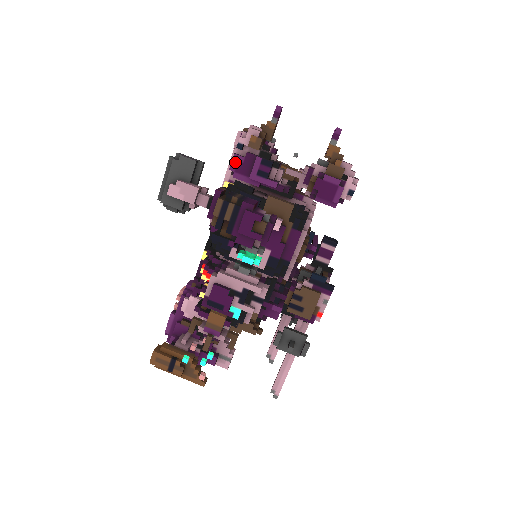
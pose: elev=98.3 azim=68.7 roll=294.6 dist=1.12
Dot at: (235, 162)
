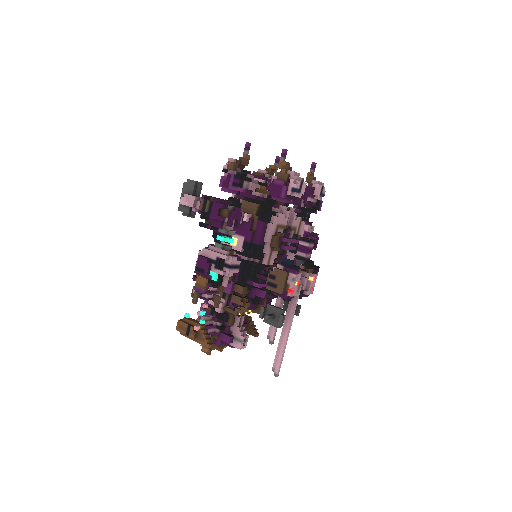
Dot at: (222, 181)
